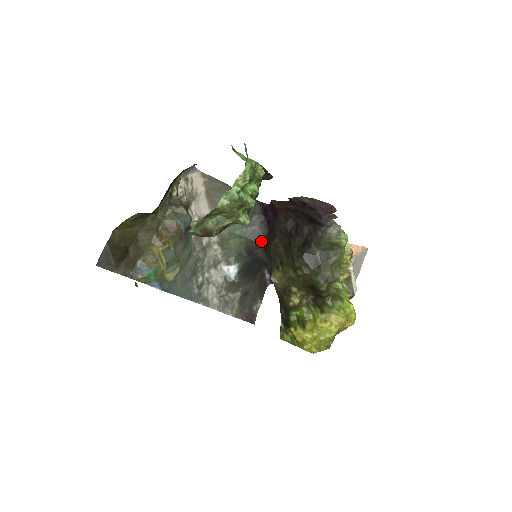
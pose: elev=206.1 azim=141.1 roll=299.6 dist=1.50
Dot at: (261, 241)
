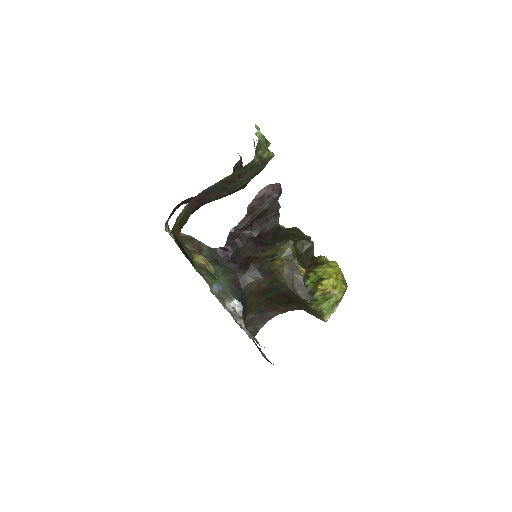
Dot at: (240, 270)
